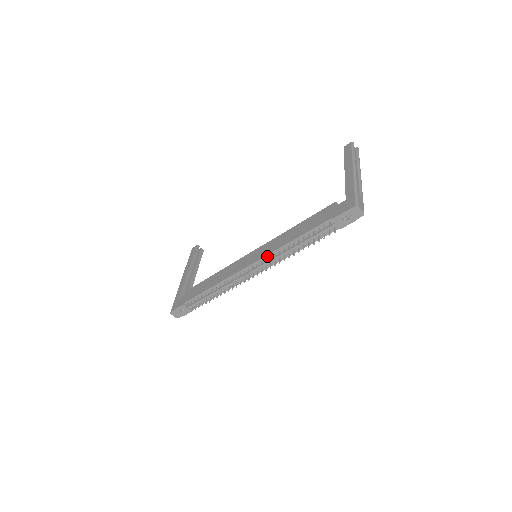
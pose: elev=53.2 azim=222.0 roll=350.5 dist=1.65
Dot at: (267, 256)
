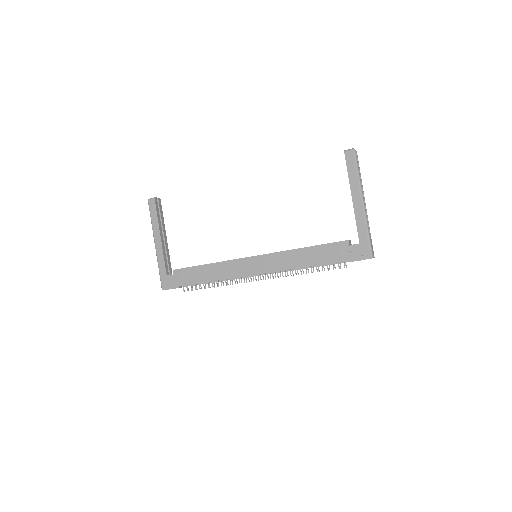
Dot at: (277, 271)
